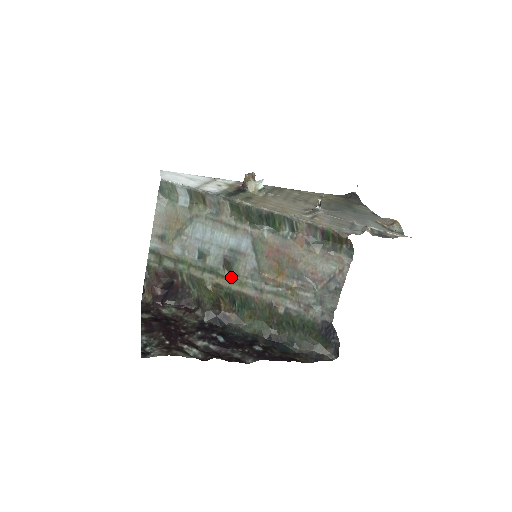
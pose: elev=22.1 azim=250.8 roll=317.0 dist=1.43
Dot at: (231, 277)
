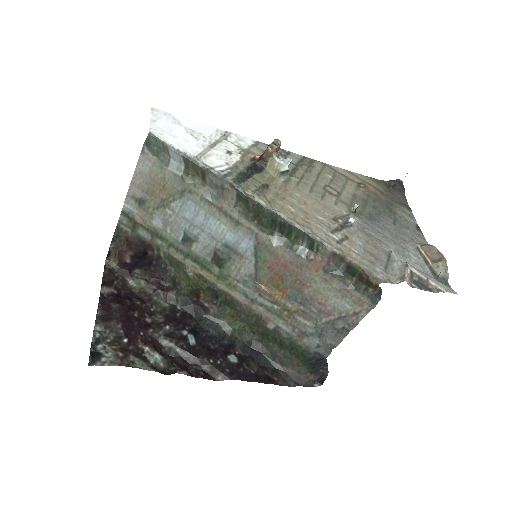
Dot at: (219, 274)
